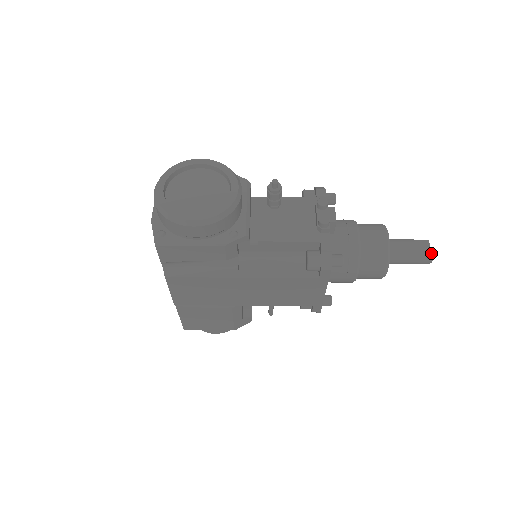
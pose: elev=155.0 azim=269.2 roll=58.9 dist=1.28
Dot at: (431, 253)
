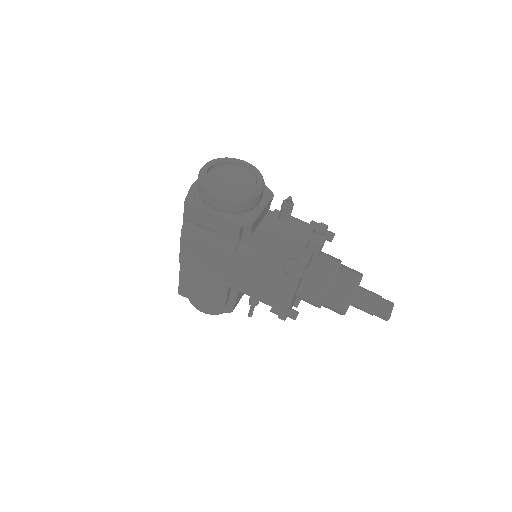
Dot at: (391, 312)
